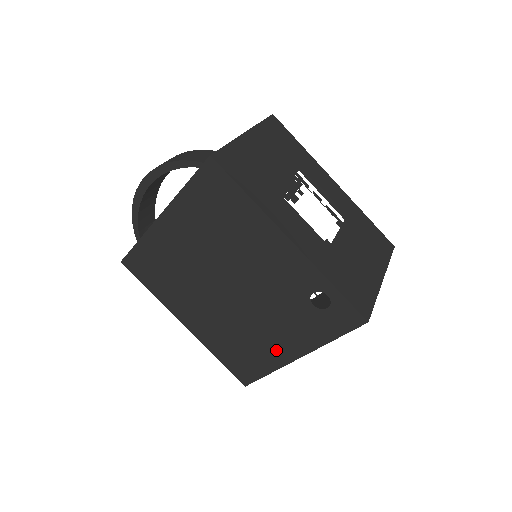
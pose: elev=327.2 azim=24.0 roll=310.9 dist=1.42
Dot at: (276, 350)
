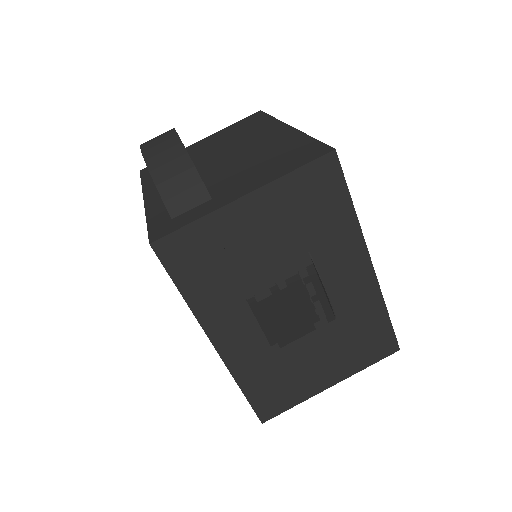
Dot at: occluded
